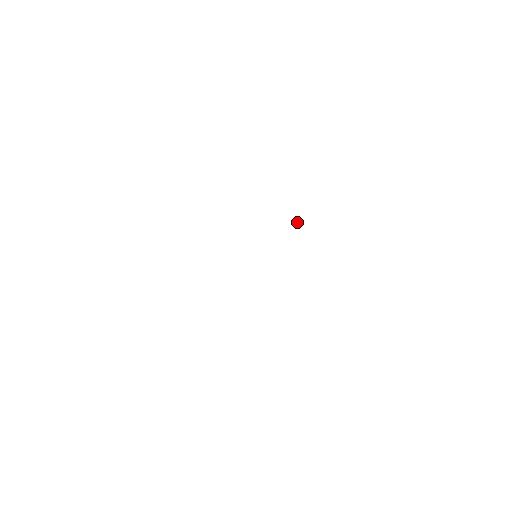
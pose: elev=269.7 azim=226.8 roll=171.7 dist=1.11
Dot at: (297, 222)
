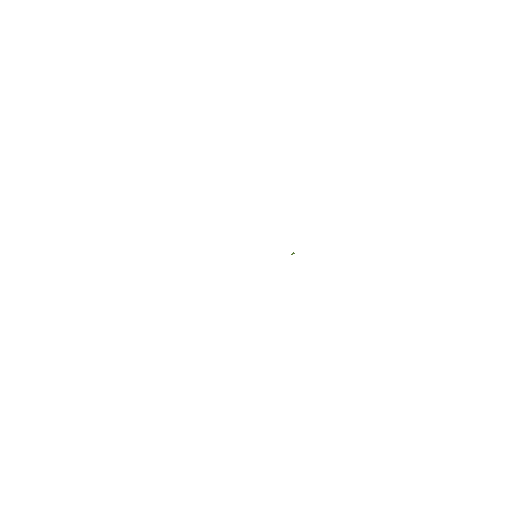
Dot at: (292, 253)
